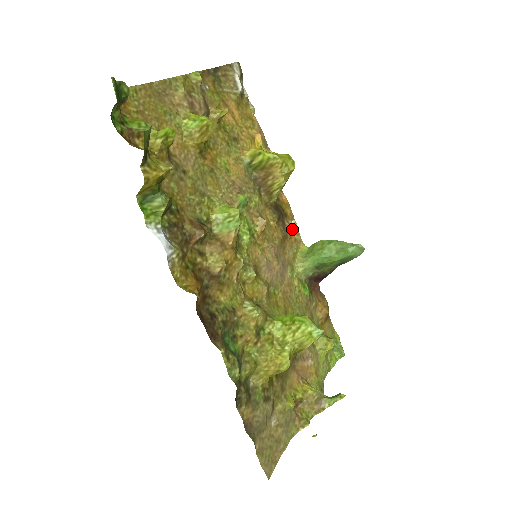
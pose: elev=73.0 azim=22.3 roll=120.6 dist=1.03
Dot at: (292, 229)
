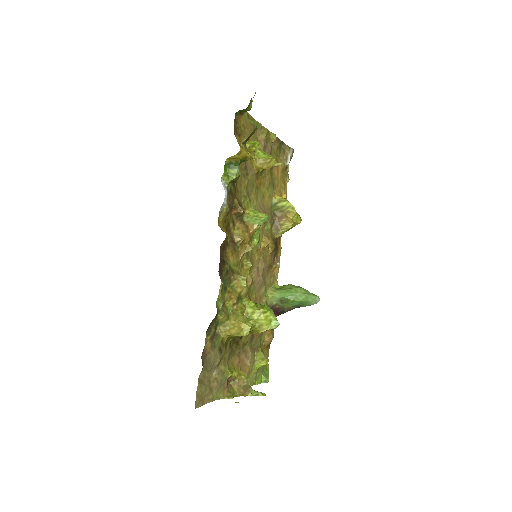
Dot at: occluded
